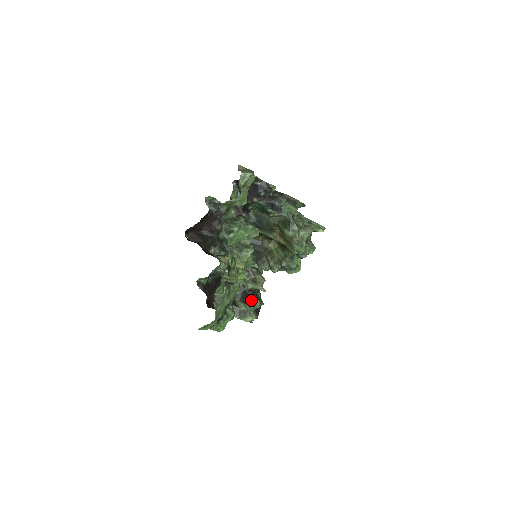
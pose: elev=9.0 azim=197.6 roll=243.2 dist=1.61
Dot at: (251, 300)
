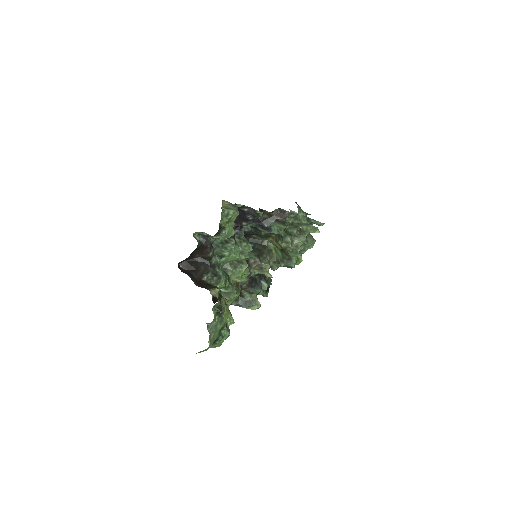
Dot at: (259, 283)
